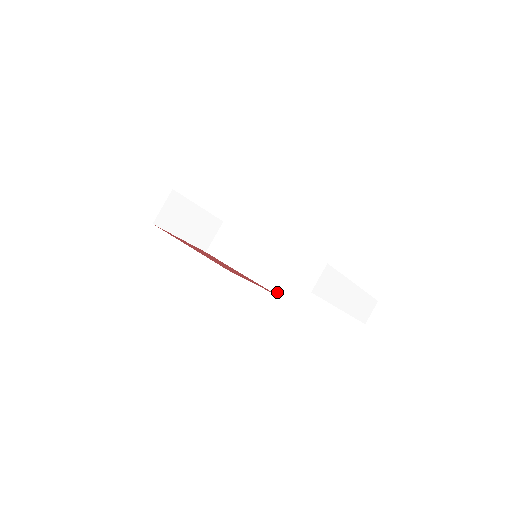
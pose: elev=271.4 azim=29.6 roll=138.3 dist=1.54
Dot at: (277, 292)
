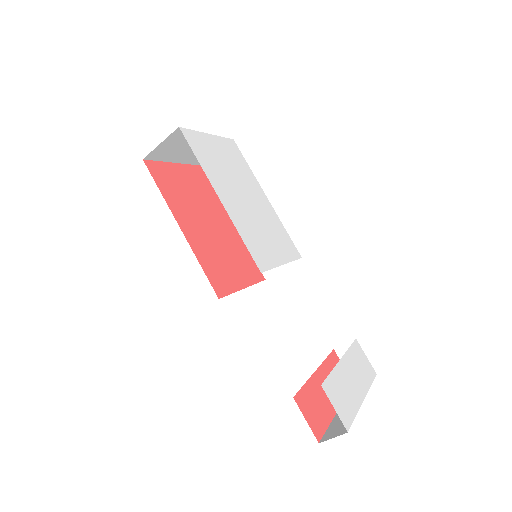
Dot at: (265, 273)
